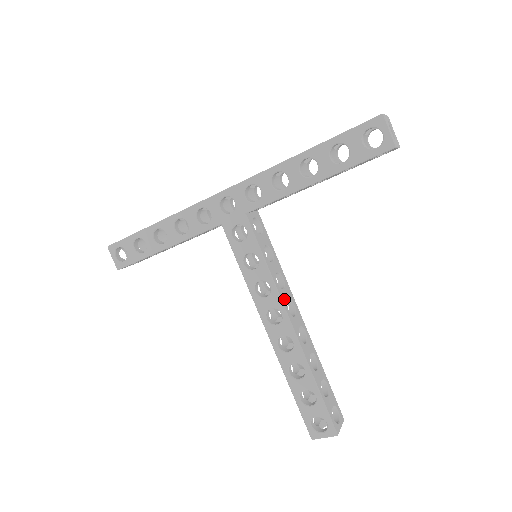
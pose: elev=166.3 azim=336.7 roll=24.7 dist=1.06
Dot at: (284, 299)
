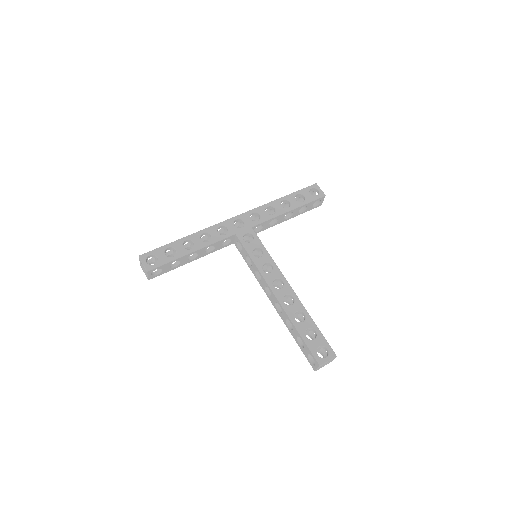
Dot at: (281, 275)
